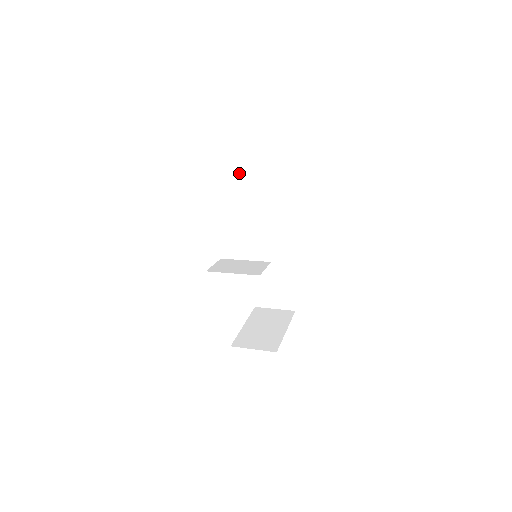
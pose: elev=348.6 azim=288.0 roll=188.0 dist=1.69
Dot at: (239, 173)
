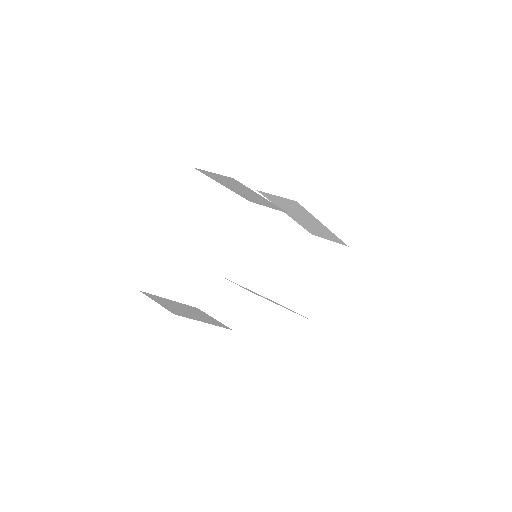
Dot at: (203, 173)
